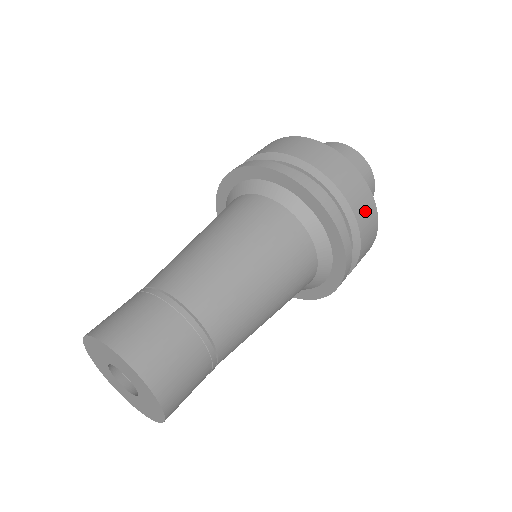
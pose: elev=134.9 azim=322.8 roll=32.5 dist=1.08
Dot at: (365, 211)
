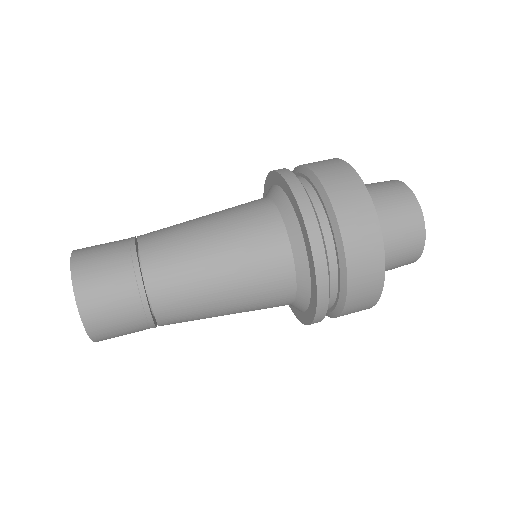
Dot at: (356, 310)
